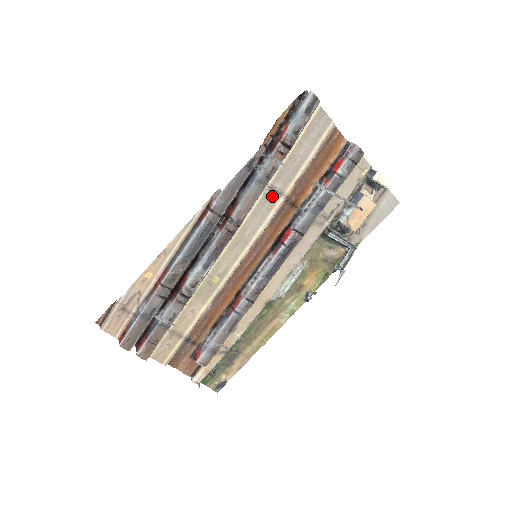
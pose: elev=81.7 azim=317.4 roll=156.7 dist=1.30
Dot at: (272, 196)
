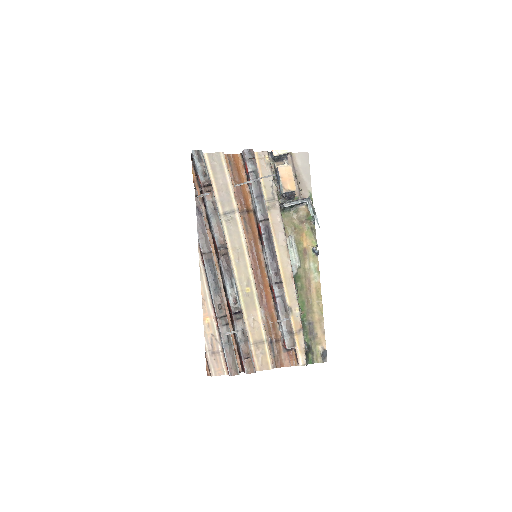
Dot at: (230, 217)
